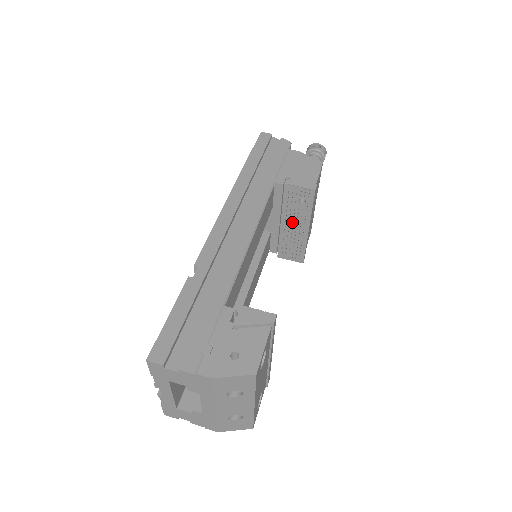
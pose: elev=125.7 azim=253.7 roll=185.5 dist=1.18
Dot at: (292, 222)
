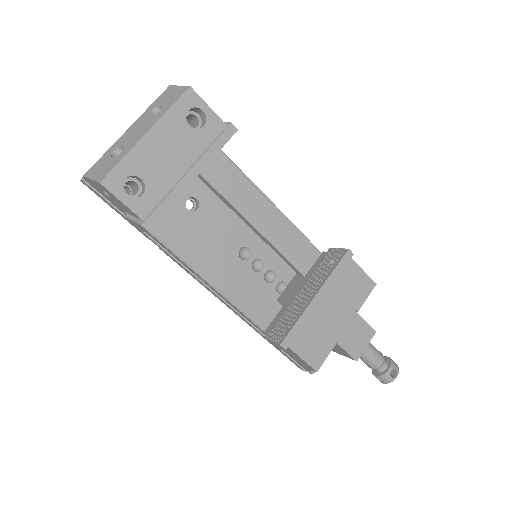
Dot at: (308, 288)
